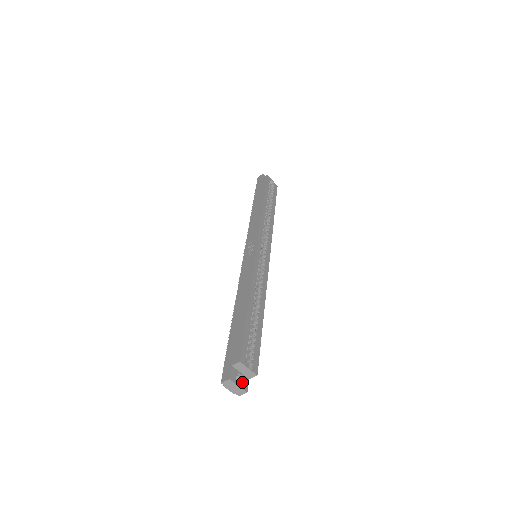
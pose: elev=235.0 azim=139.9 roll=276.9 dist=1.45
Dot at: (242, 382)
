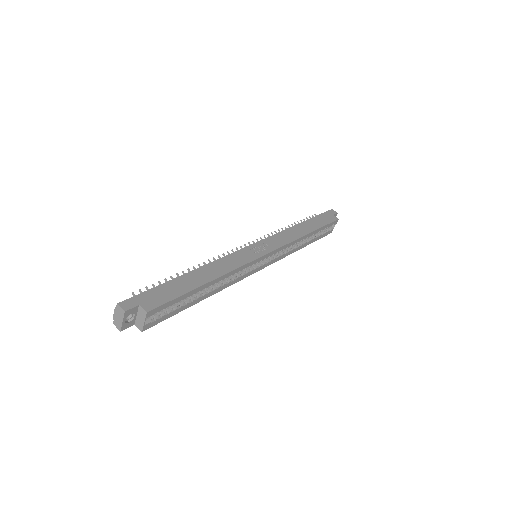
Dot at: (128, 321)
